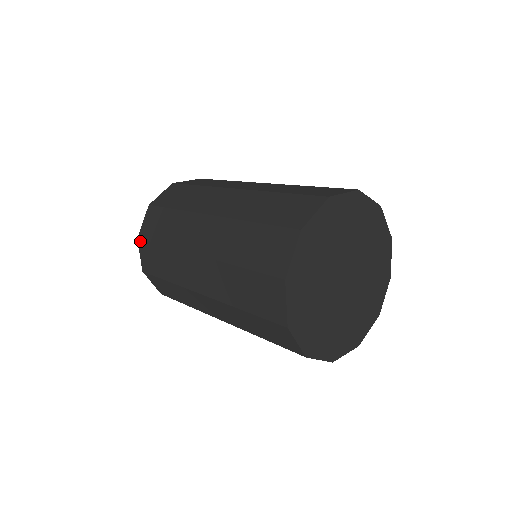
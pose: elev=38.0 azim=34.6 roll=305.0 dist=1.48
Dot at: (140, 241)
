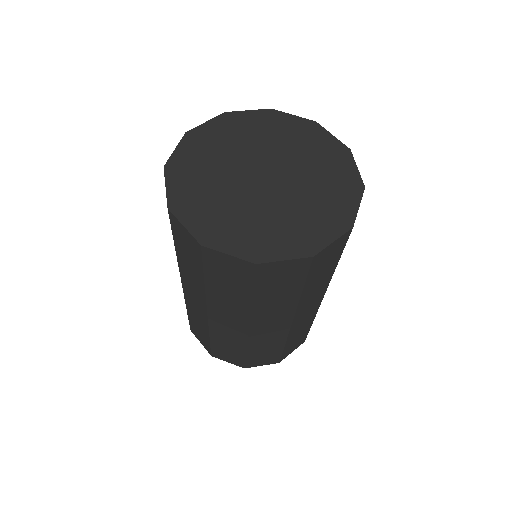
Dot at: (191, 330)
